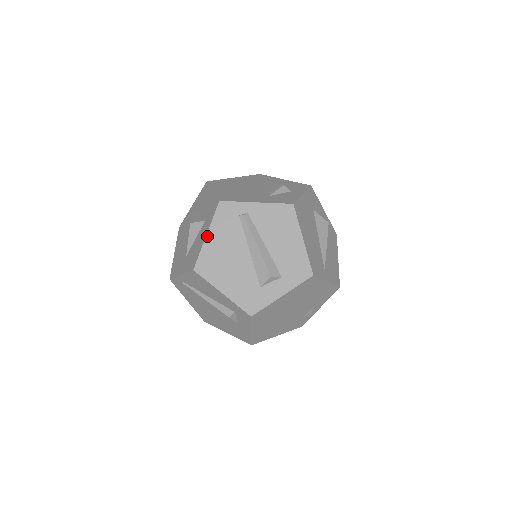
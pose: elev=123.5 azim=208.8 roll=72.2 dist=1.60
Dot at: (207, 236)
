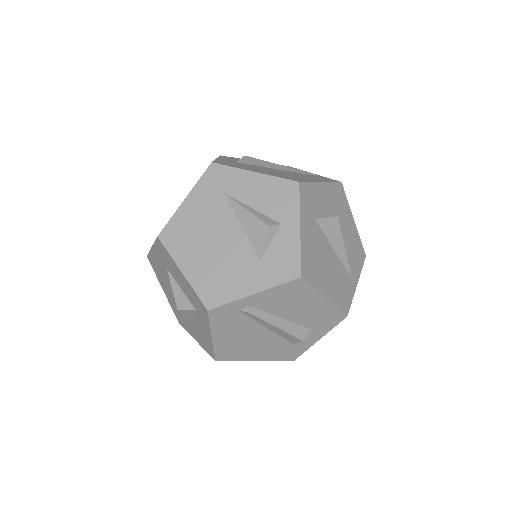
Dot at: (213, 338)
